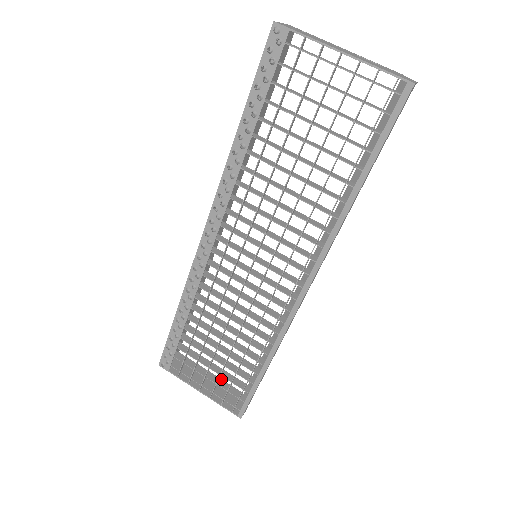
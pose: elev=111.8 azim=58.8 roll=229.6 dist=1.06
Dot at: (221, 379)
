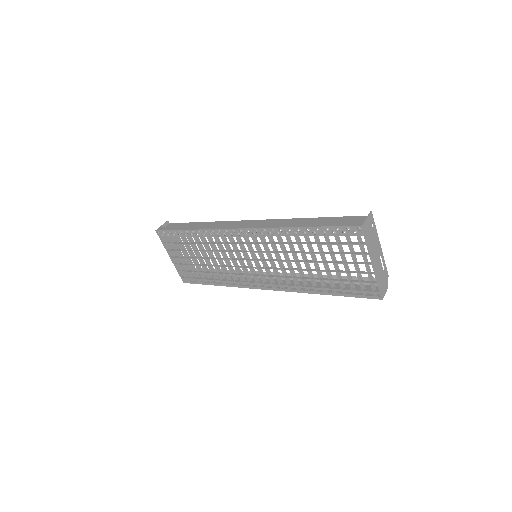
Dot at: occluded
